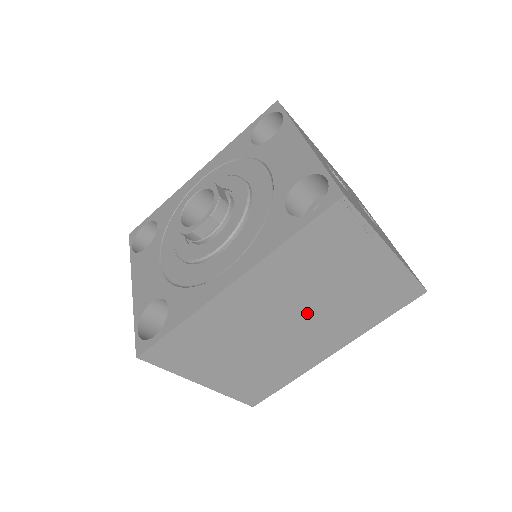
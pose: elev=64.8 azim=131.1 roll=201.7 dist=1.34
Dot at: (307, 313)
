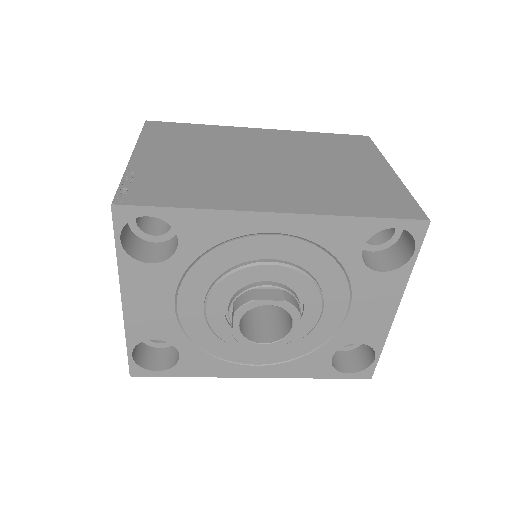
Dot at: occluded
